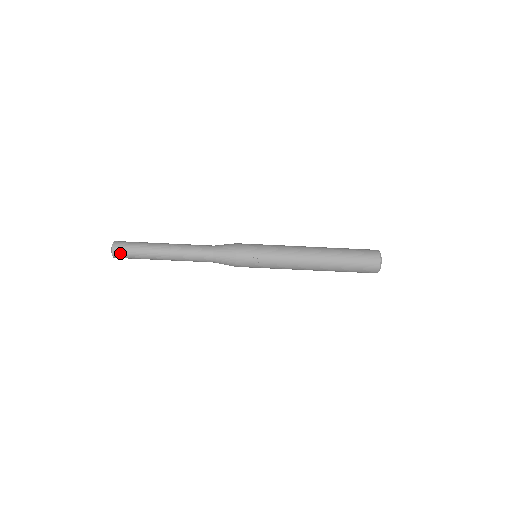
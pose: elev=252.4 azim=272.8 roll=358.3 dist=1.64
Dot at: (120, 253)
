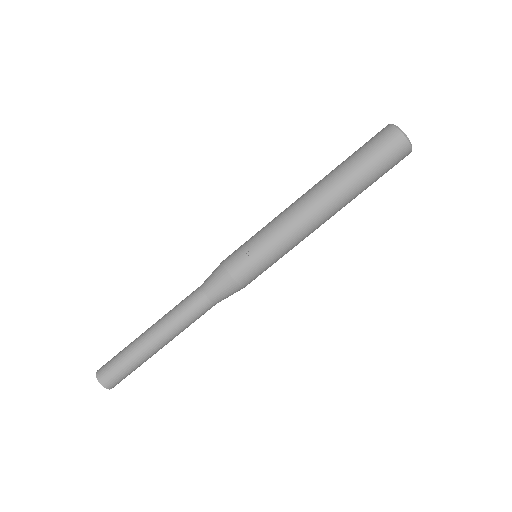
Dot at: (107, 376)
